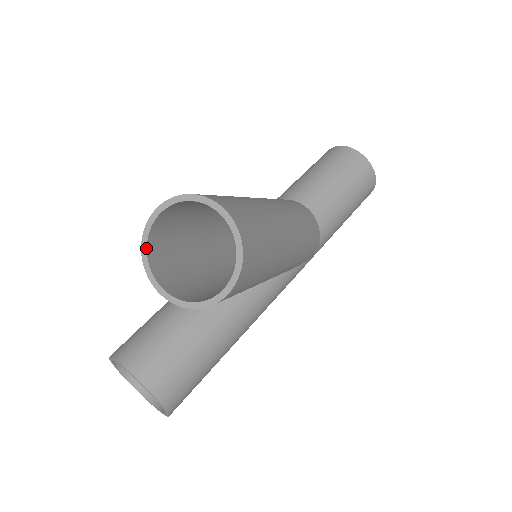
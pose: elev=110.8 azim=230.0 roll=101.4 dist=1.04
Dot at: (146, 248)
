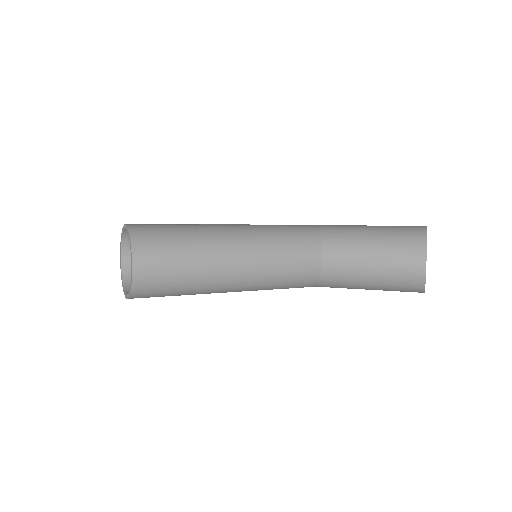
Dot at: (122, 233)
